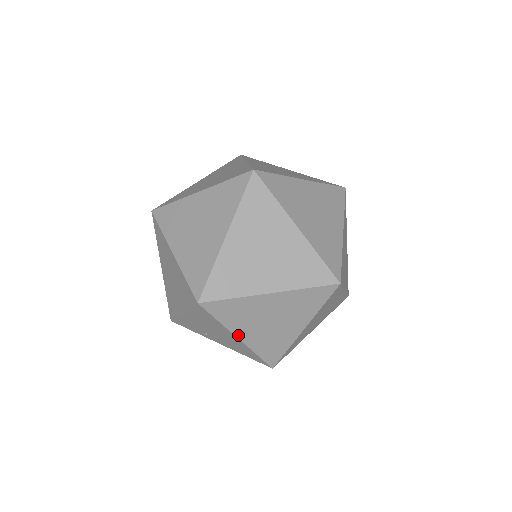
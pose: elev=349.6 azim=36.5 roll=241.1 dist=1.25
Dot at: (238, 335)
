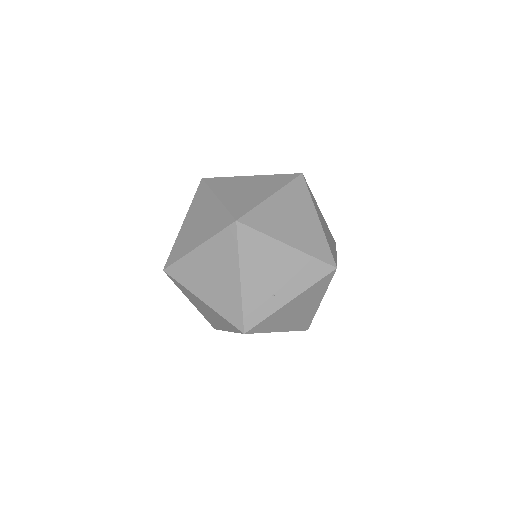
Dot at: (285, 242)
